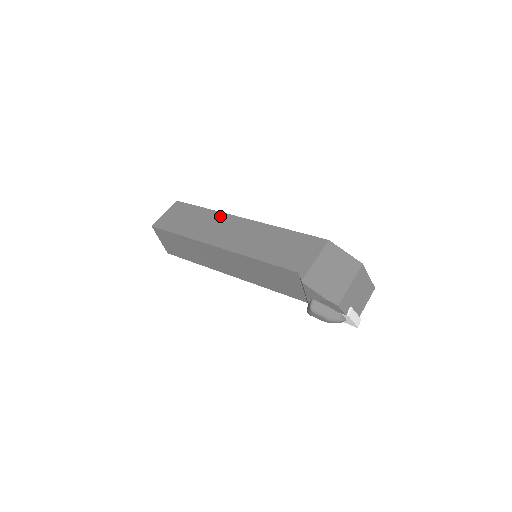
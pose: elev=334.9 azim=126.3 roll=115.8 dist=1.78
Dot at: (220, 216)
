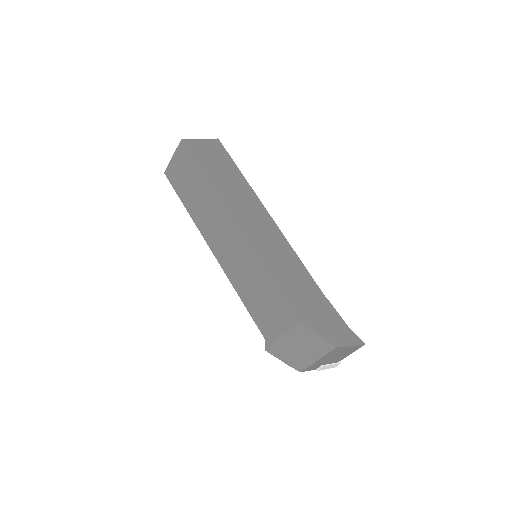
Dot at: (216, 203)
